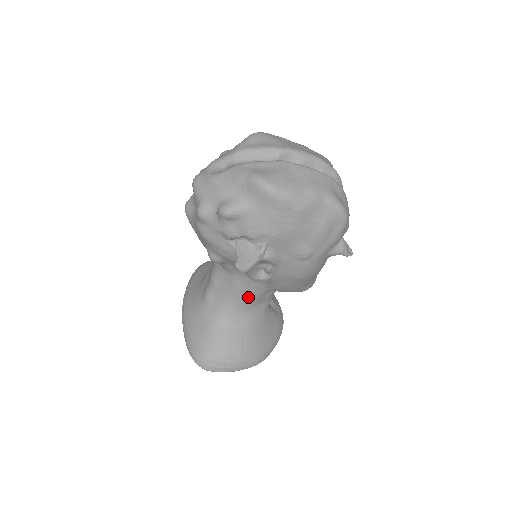
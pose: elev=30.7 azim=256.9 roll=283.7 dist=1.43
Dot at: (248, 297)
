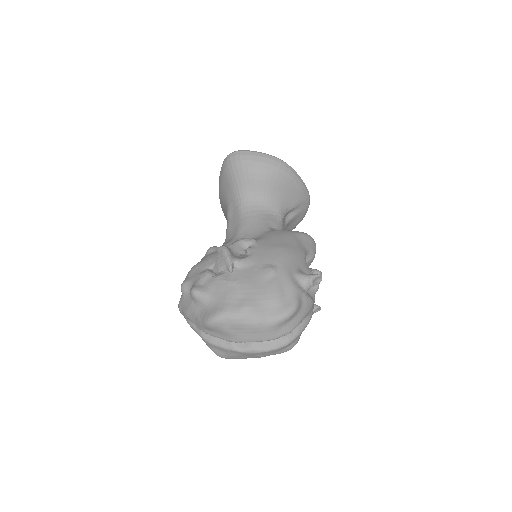
Dot at: occluded
